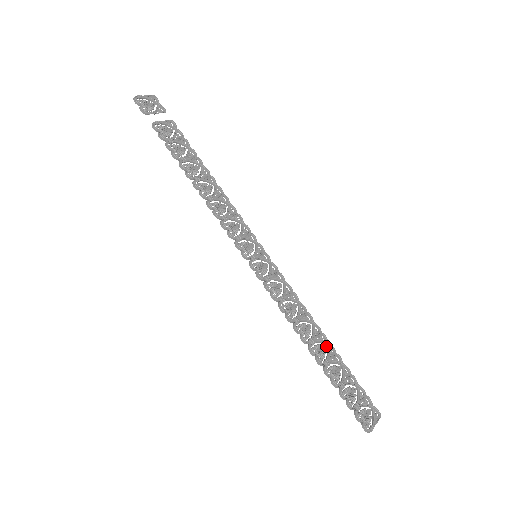
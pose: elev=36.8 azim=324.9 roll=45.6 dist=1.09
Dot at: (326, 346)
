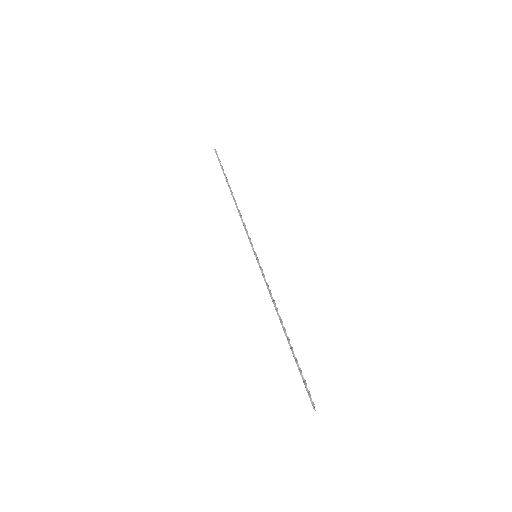
Dot at: occluded
